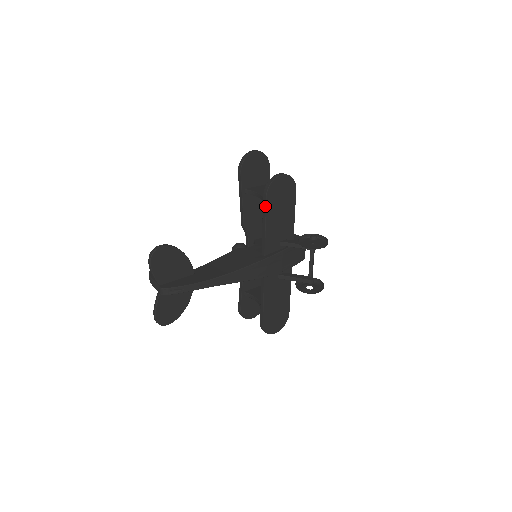
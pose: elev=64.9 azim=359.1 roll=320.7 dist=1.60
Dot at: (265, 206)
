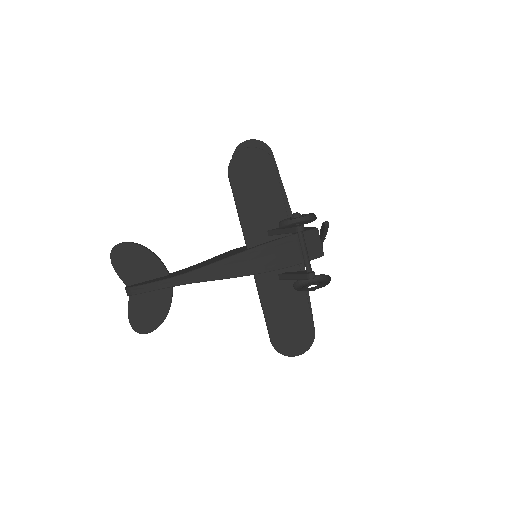
Dot at: (231, 187)
